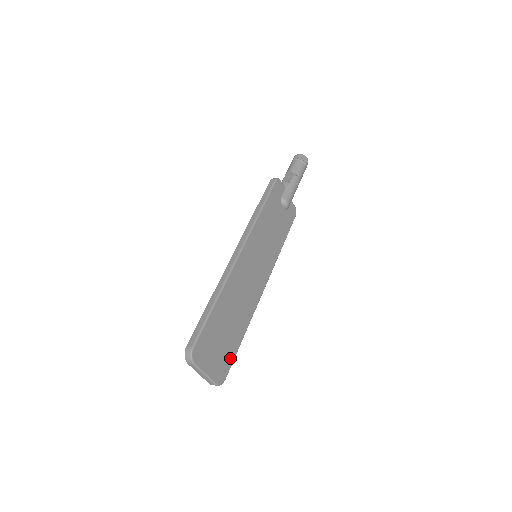
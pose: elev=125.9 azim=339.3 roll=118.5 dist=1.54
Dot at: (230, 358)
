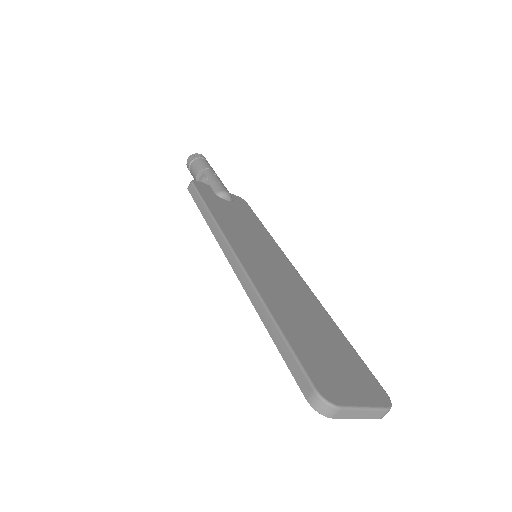
Dot at: (361, 367)
